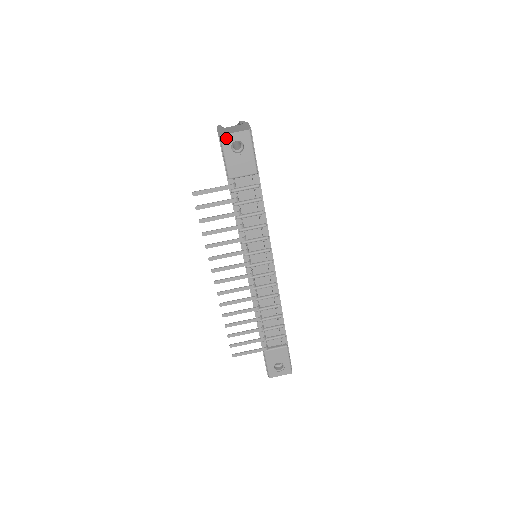
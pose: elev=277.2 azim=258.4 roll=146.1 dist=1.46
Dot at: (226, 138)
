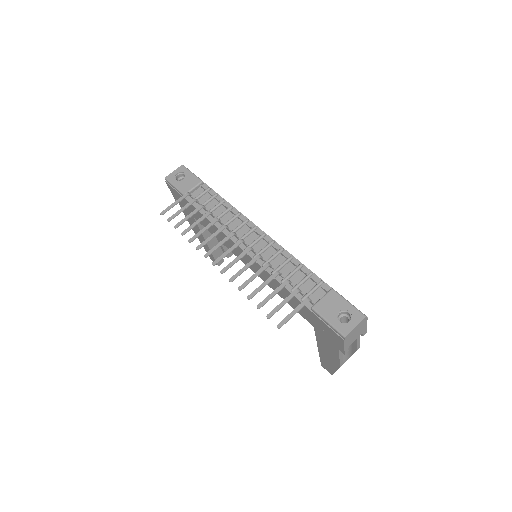
Dot at: (170, 177)
